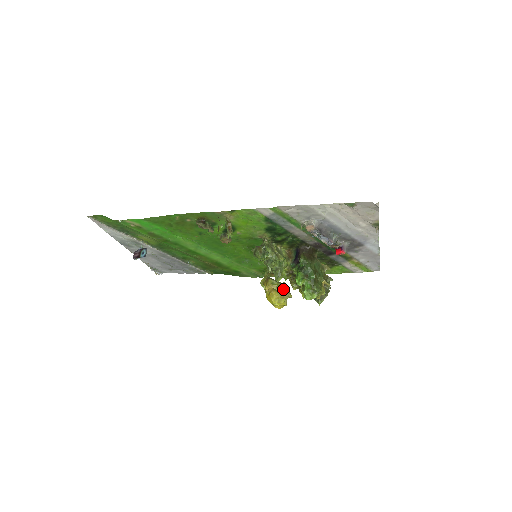
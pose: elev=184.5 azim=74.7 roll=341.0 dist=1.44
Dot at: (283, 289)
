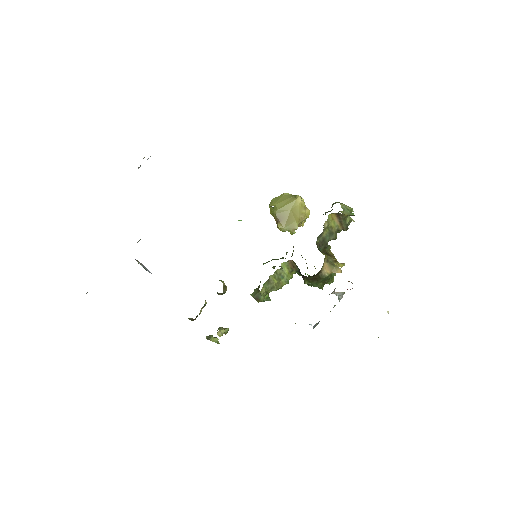
Dot at: (297, 227)
